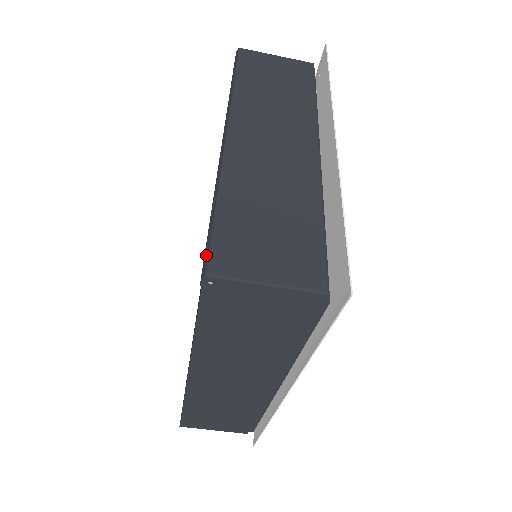
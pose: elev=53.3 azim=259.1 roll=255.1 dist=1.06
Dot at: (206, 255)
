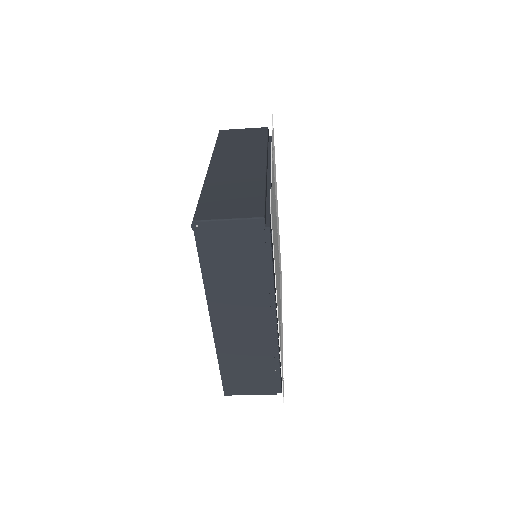
Dot at: (194, 215)
